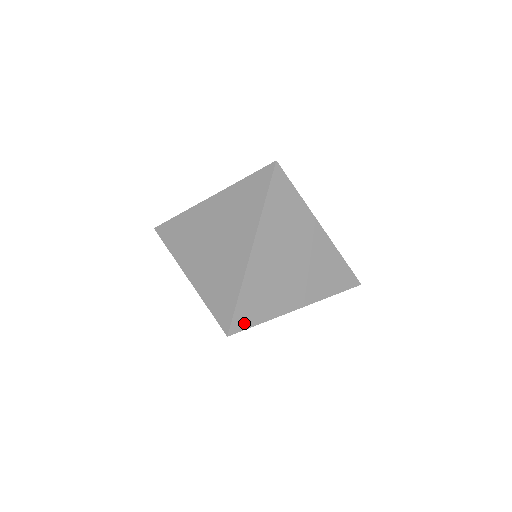
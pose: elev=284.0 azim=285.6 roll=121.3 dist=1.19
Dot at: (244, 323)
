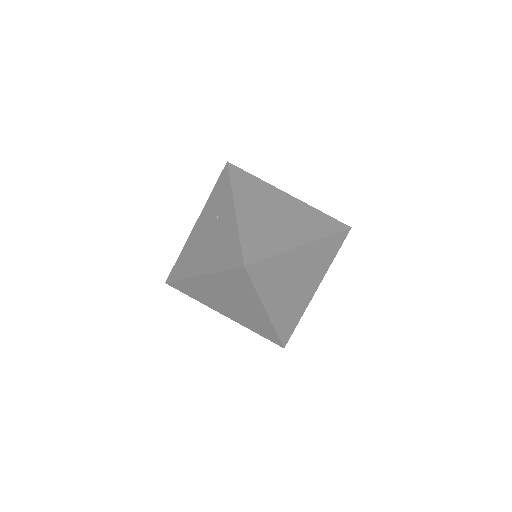
Dot at: (289, 335)
